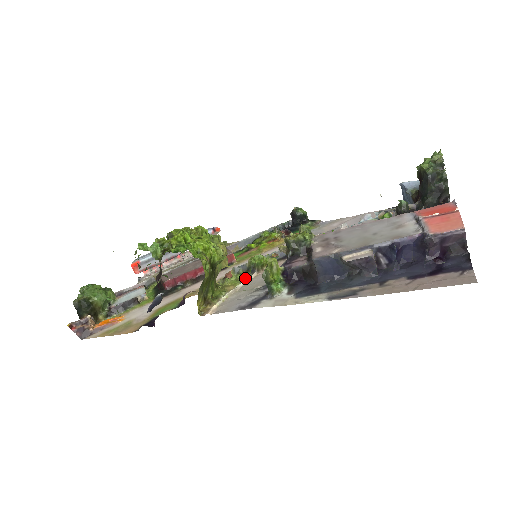
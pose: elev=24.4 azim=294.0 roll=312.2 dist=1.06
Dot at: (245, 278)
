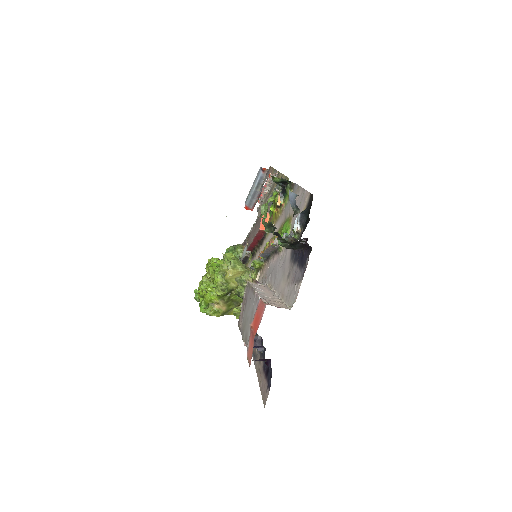
Dot at: (257, 277)
